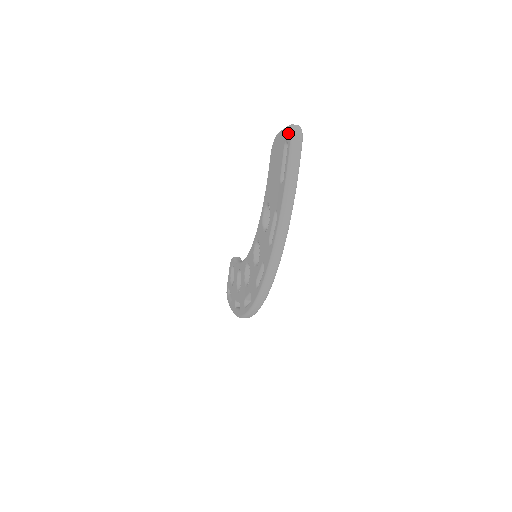
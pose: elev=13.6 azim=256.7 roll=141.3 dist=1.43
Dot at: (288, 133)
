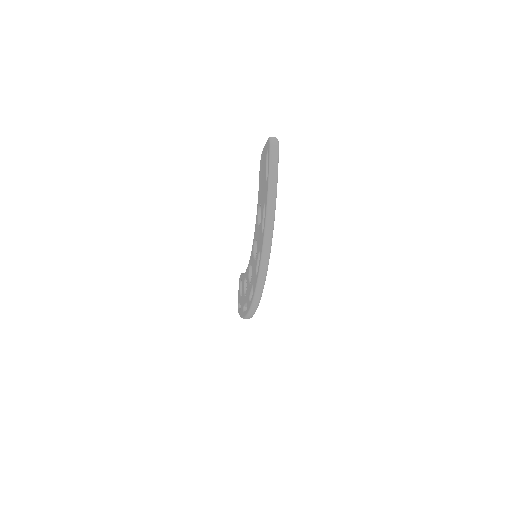
Dot at: (268, 143)
